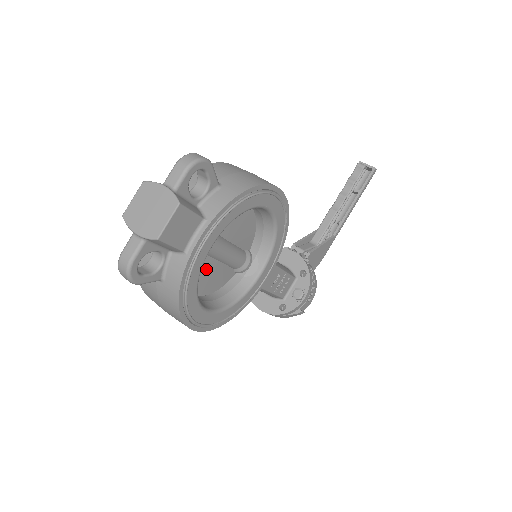
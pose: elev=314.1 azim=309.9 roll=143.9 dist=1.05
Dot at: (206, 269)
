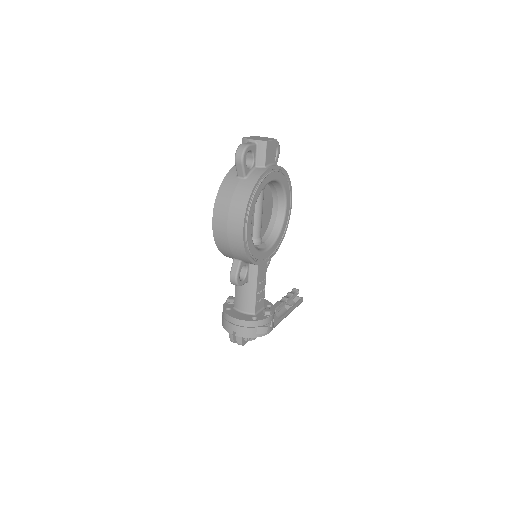
Dot at: occluded
